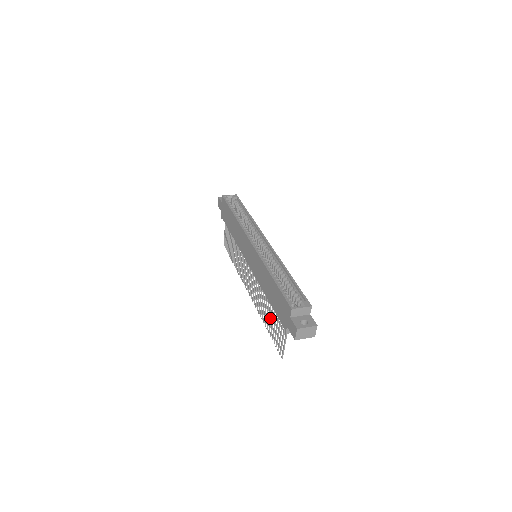
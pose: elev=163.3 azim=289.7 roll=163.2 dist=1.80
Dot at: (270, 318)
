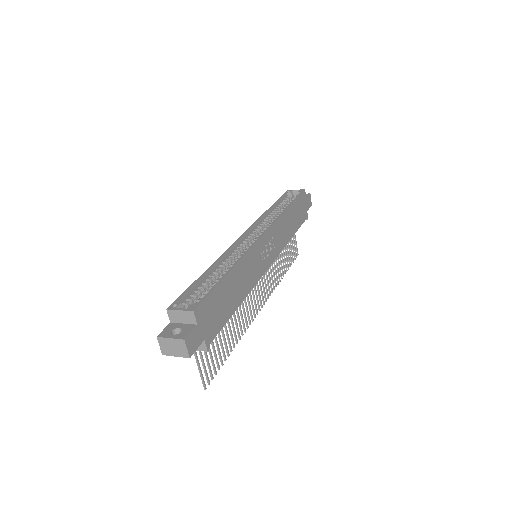
Dot at: (222, 334)
